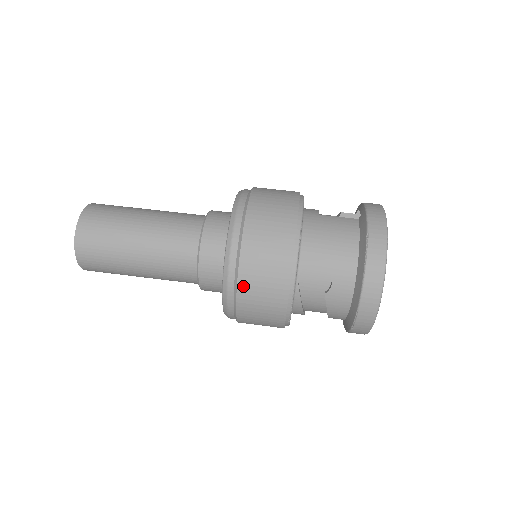
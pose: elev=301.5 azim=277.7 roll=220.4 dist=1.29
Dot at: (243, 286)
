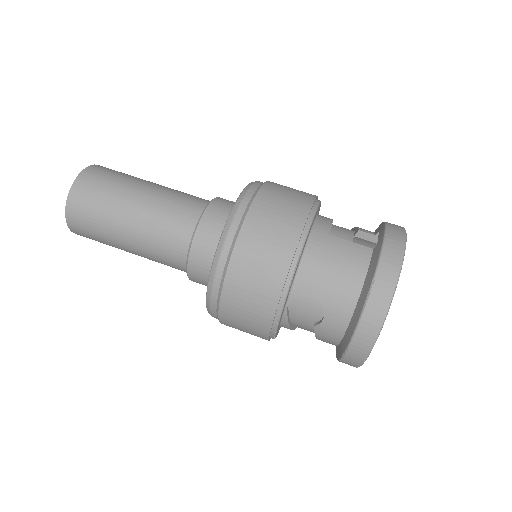
Dot at: (226, 305)
